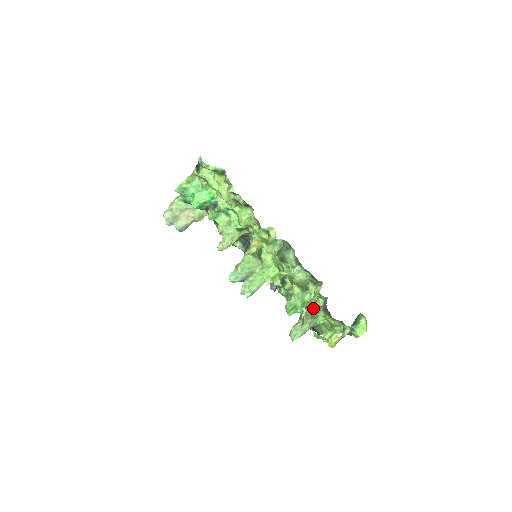
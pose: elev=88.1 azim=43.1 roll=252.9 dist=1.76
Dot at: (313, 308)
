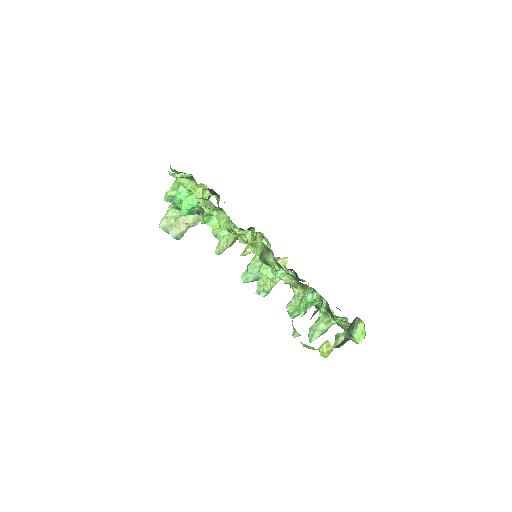
Dot at: (304, 313)
